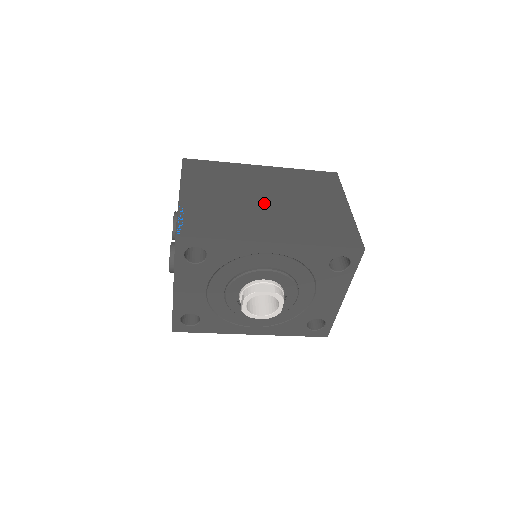
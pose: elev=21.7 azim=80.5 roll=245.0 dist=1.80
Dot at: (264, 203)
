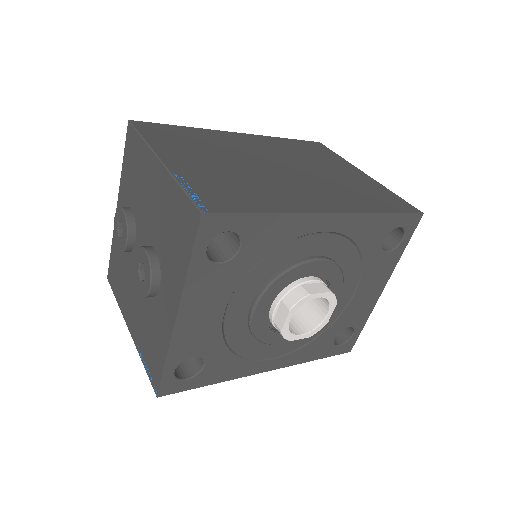
Dot at: (278, 170)
